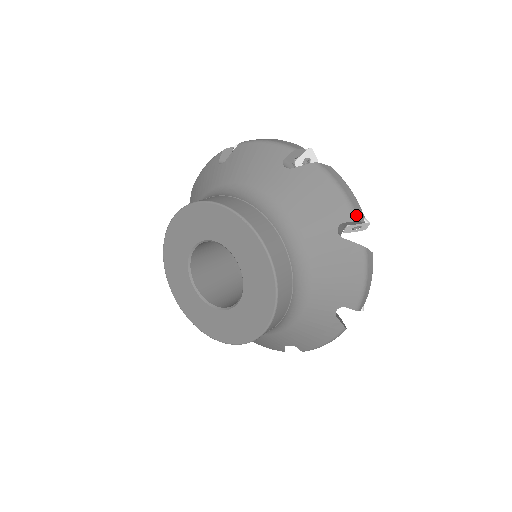
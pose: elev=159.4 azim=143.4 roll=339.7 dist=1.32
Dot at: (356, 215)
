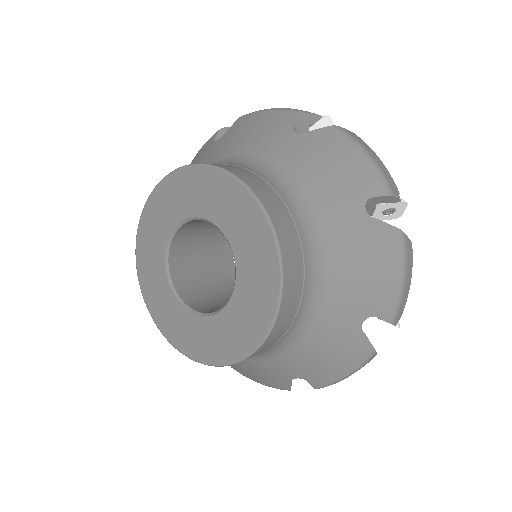
Dot at: (390, 188)
